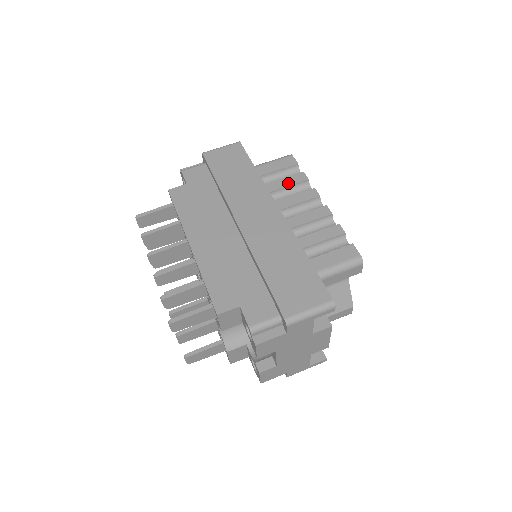
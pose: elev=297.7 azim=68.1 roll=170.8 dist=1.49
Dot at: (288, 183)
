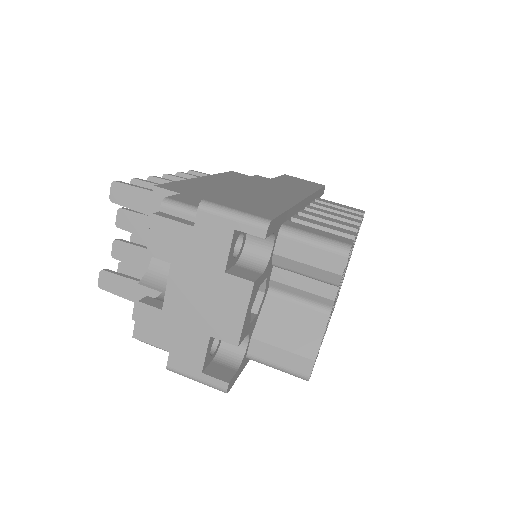
Dot at: (339, 210)
